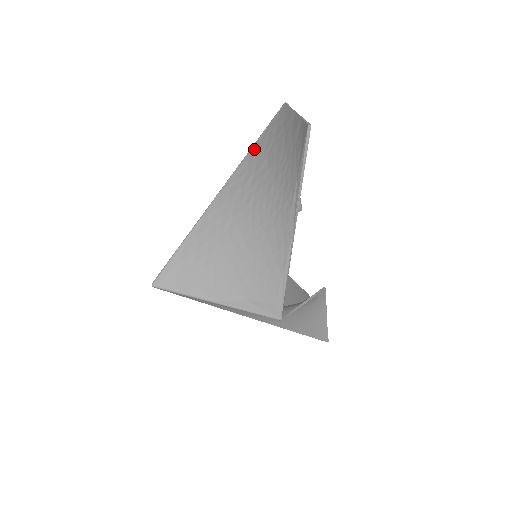
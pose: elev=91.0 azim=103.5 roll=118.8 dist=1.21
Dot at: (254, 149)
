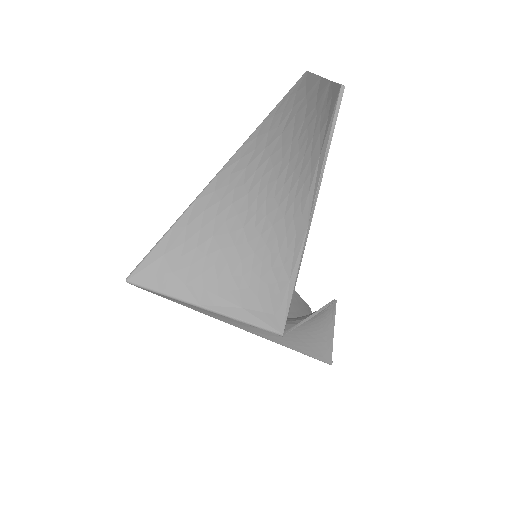
Dot at: (265, 123)
